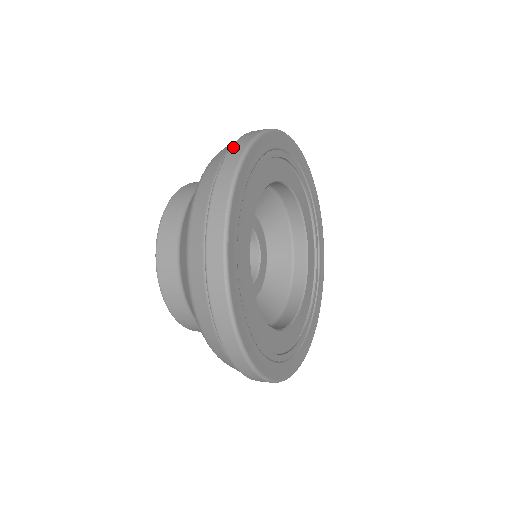
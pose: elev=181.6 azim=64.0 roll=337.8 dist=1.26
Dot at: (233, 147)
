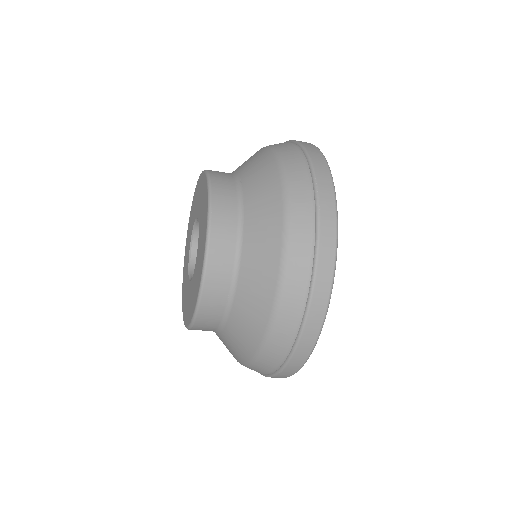
Dot at: (318, 175)
